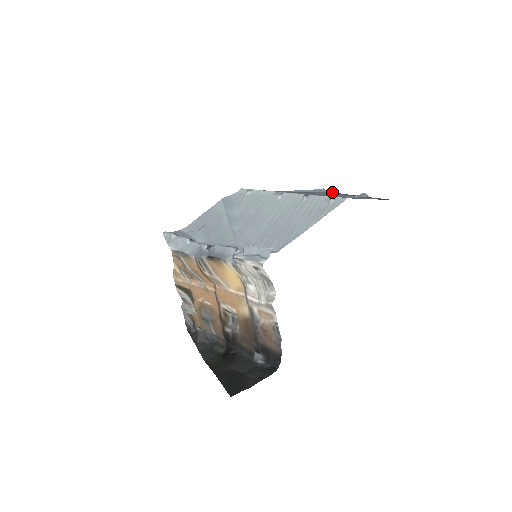
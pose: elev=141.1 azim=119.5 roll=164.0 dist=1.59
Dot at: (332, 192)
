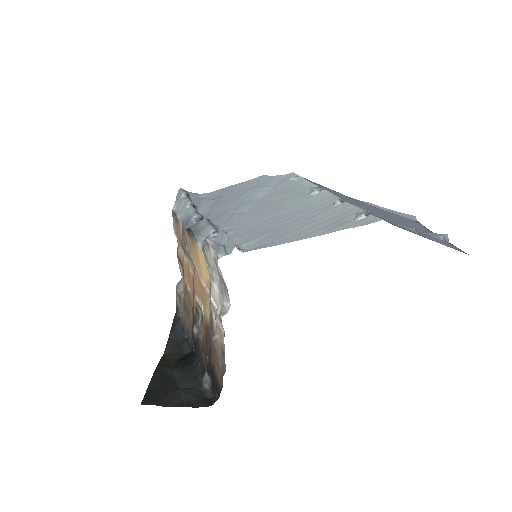
Dot at: (420, 223)
